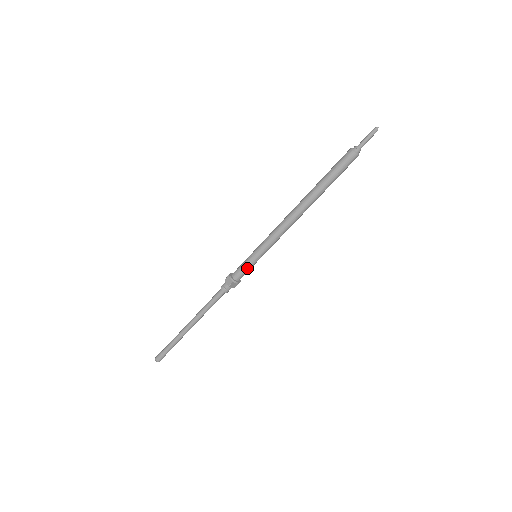
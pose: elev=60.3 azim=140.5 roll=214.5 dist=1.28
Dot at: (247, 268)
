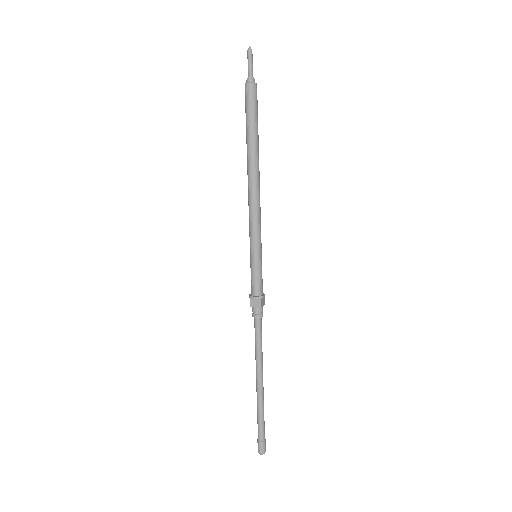
Dot at: (260, 274)
